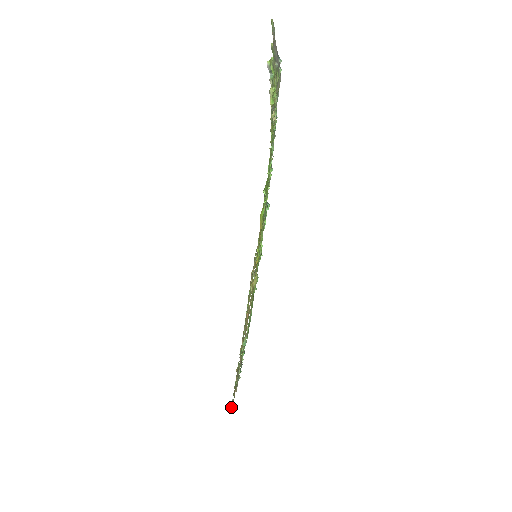
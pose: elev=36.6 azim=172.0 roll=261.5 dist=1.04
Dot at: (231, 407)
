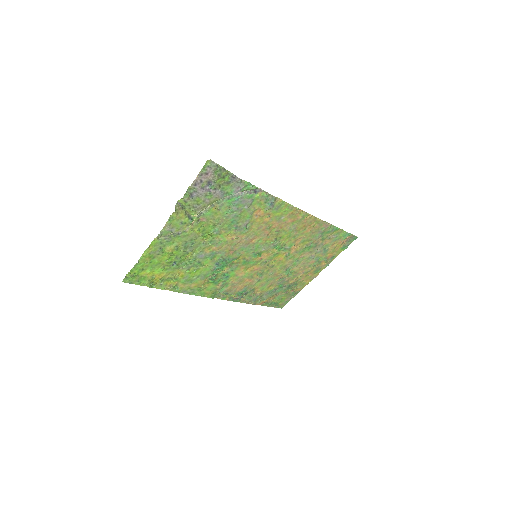
Dot at: (276, 306)
